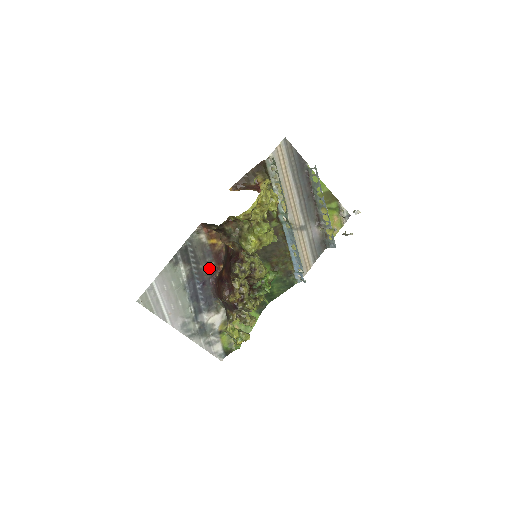
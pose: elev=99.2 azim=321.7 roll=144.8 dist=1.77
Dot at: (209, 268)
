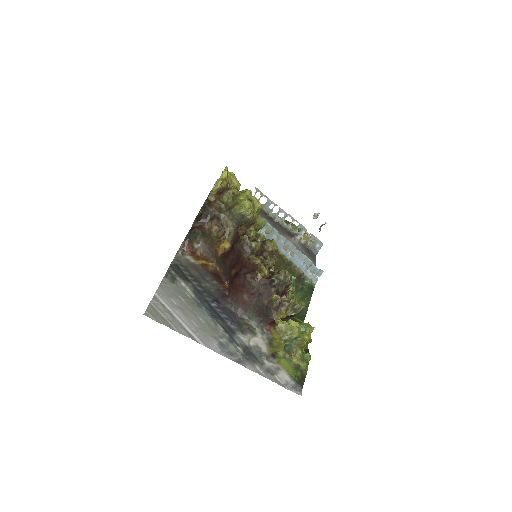
Dot at: (214, 287)
